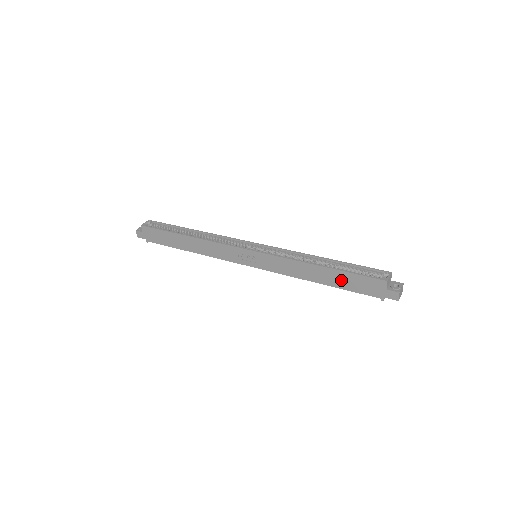
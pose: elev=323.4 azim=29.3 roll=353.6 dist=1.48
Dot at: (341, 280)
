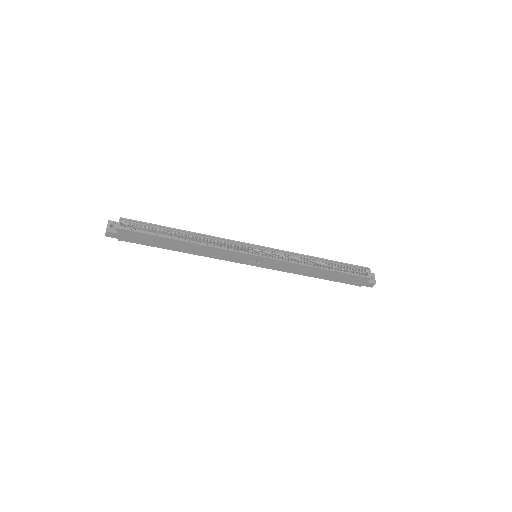
Dot at: (334, 276)
